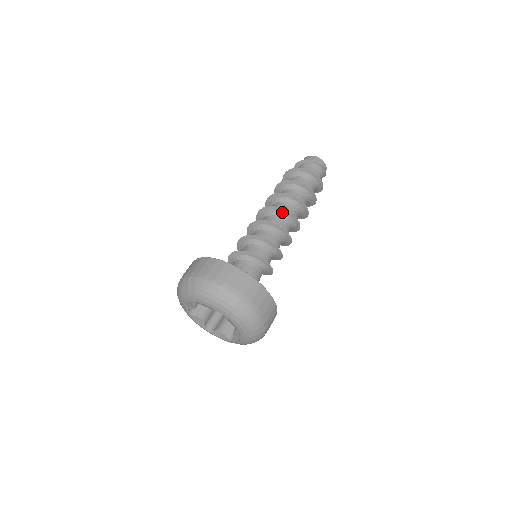
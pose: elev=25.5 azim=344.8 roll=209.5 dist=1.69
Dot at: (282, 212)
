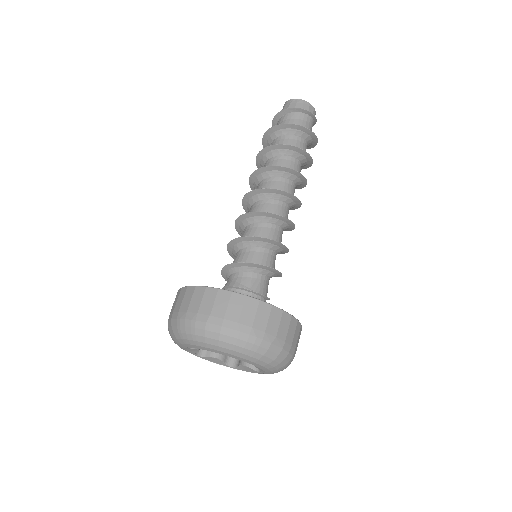
Dot at: (290, 198)
